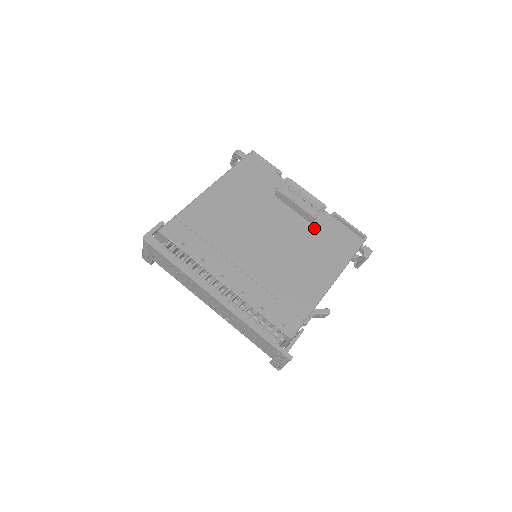
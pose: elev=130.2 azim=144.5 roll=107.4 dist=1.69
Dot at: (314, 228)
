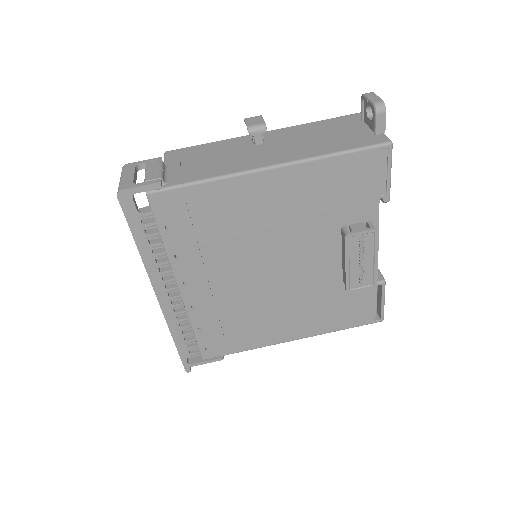
Dot at: (340, 287)
